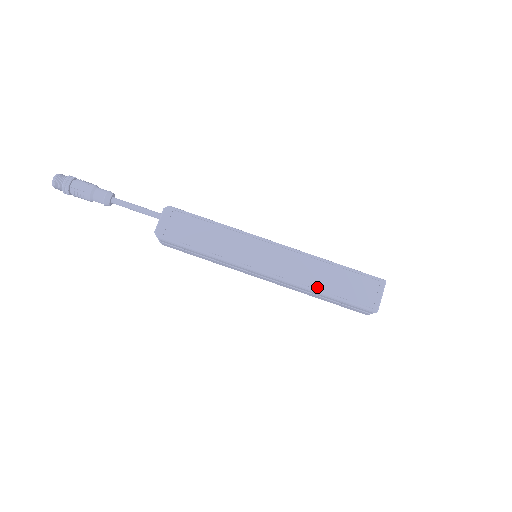
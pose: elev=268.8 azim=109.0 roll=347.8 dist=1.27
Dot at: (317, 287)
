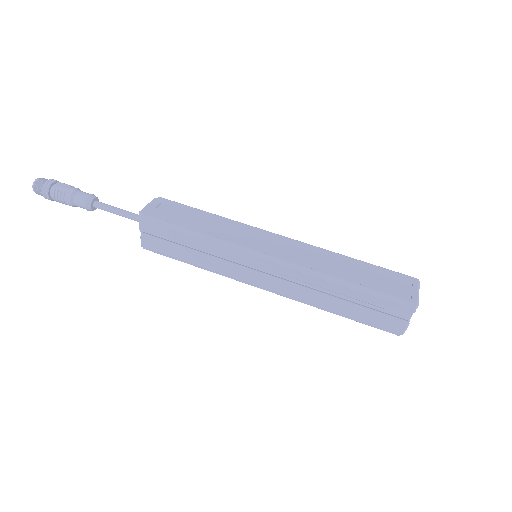
Dot at: (335, 275)
